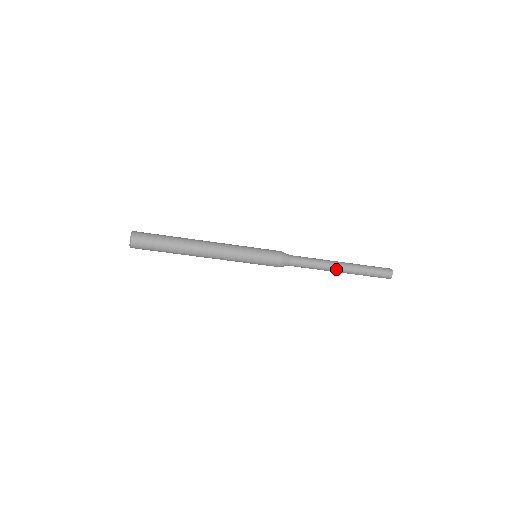
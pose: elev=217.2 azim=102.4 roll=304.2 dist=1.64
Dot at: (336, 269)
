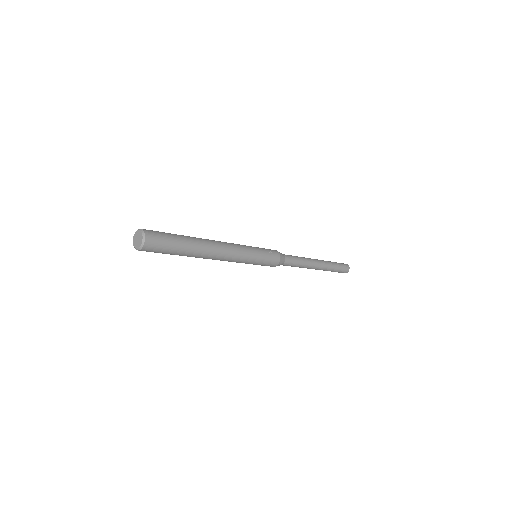
Dot at: (316, 264)
